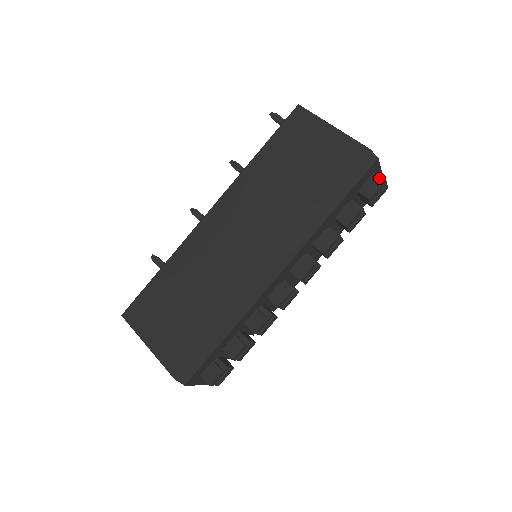
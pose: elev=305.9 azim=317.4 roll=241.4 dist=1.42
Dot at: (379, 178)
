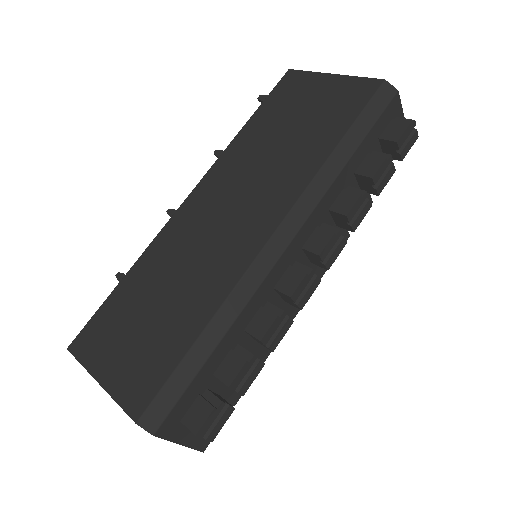
Dot at: (404, 120)
